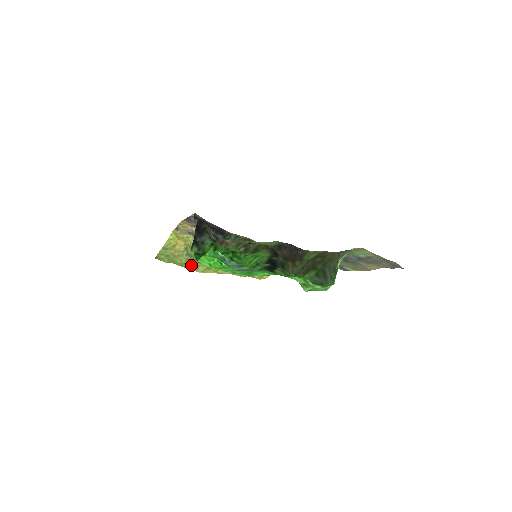
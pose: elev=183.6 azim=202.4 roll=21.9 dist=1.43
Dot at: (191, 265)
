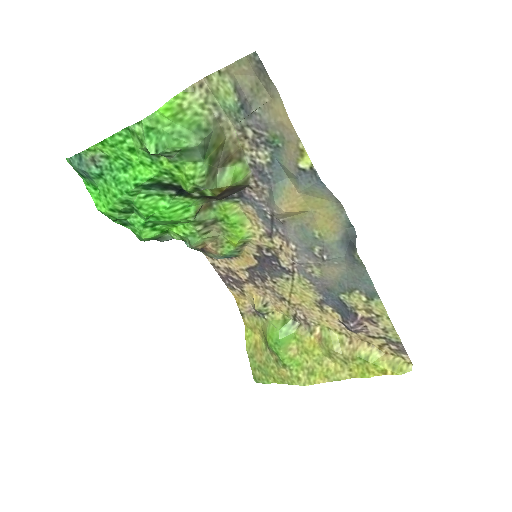
Dot at: (288, 373)
